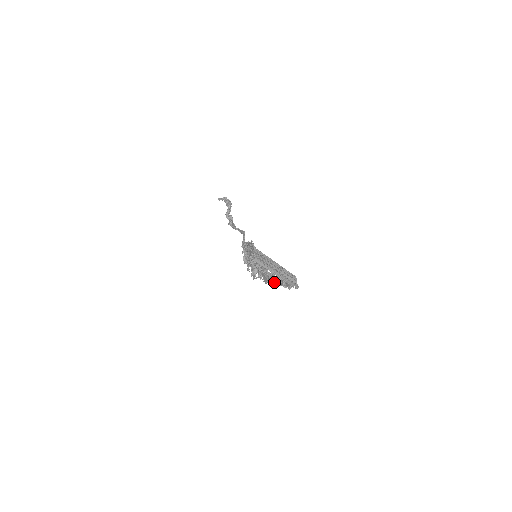
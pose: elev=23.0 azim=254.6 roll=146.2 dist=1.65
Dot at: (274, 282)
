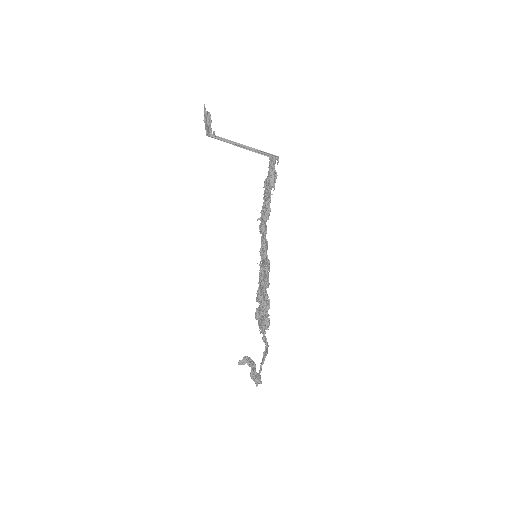
Dot at: (265, 206)
